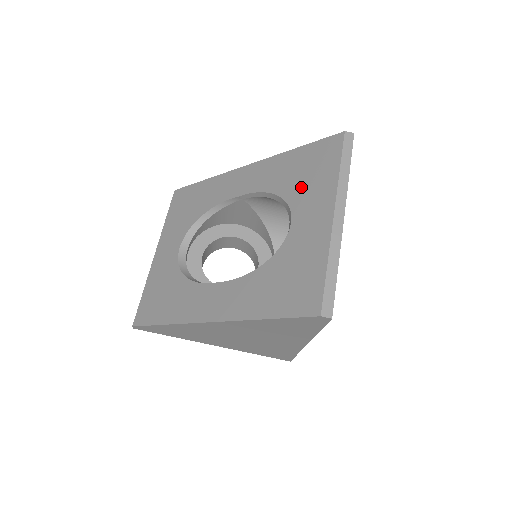
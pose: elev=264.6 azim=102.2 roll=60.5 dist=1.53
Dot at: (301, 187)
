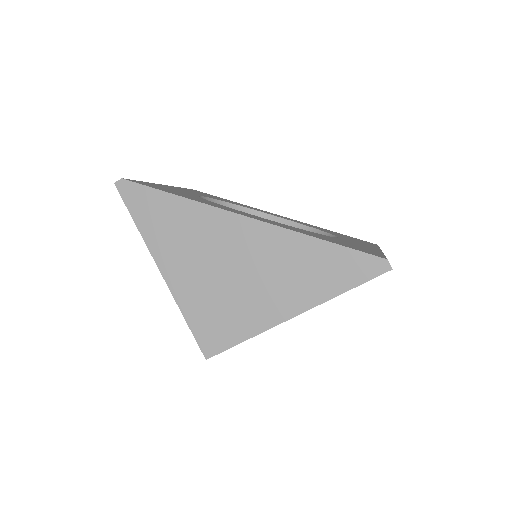
Dot at: (344, 237)
